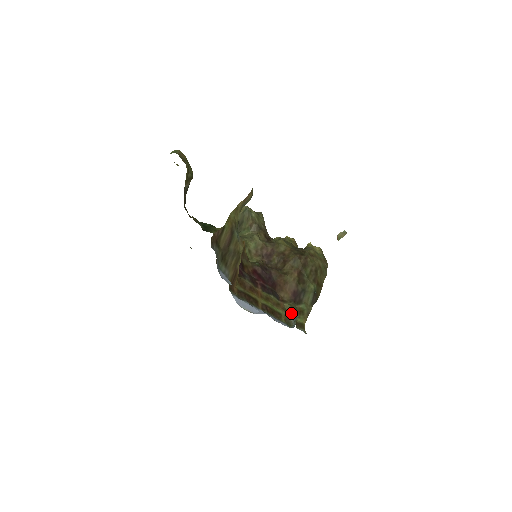
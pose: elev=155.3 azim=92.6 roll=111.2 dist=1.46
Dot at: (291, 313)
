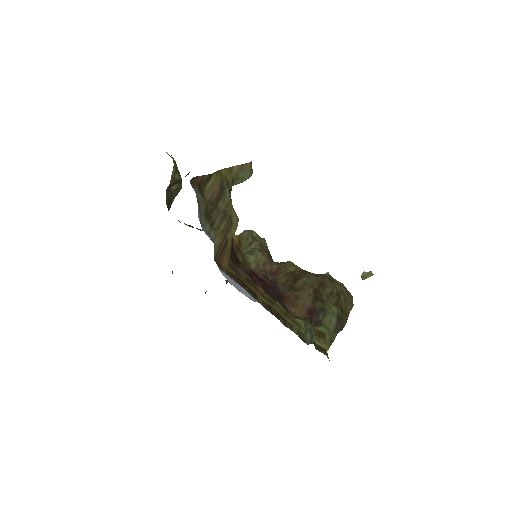
Dot at: (306, 329)
